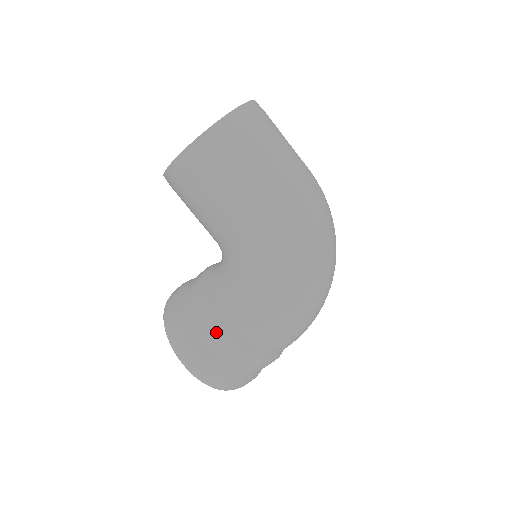
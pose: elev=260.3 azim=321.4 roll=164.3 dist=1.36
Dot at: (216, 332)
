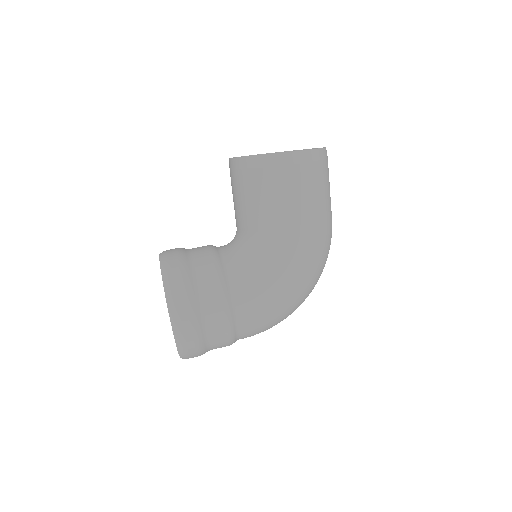
Dot at: (218, 301)
